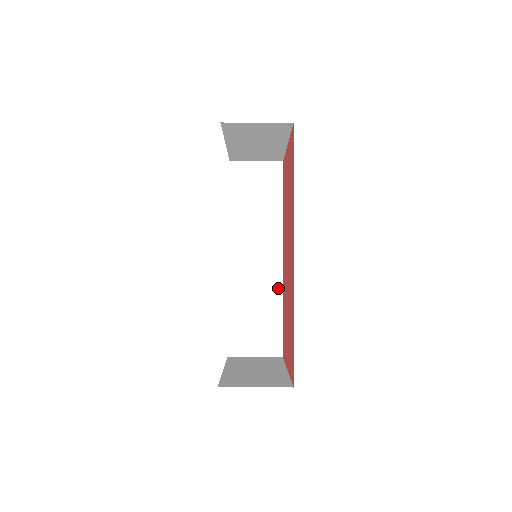
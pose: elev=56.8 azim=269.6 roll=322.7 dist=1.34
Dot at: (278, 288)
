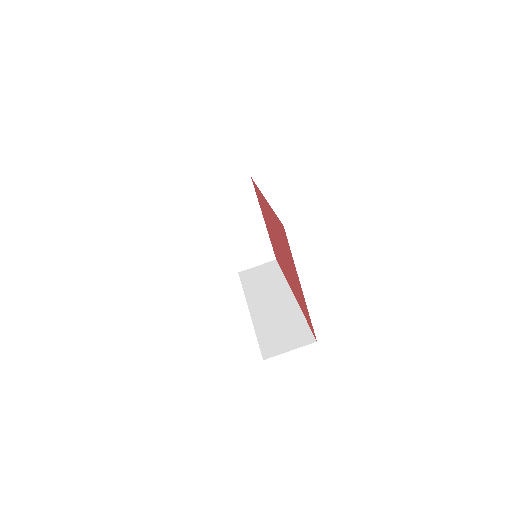
Dot at: (295, 308)
